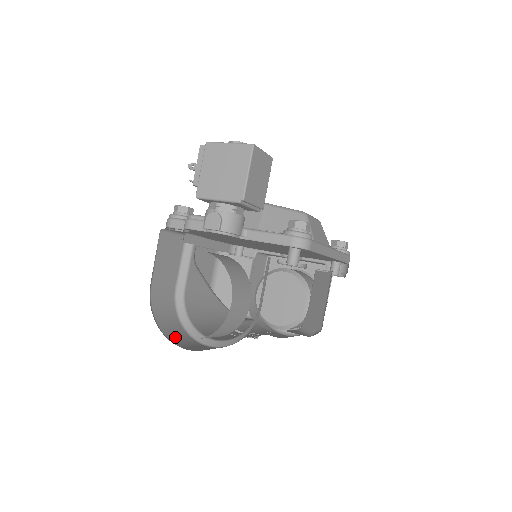
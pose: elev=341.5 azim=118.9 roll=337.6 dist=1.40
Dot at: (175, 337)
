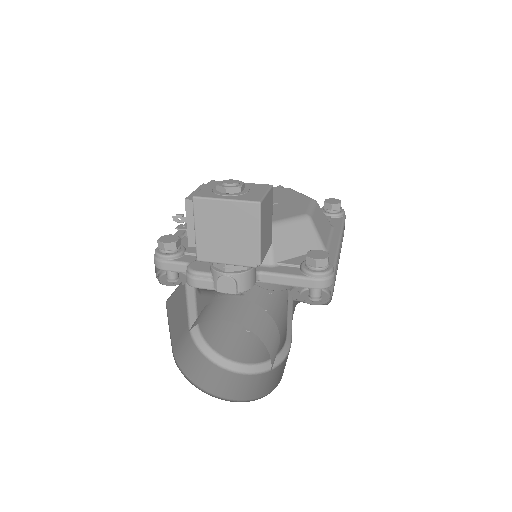
Dot at: (210, 382)
